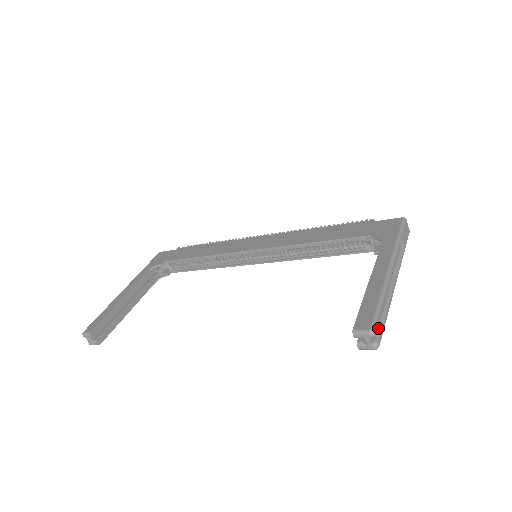
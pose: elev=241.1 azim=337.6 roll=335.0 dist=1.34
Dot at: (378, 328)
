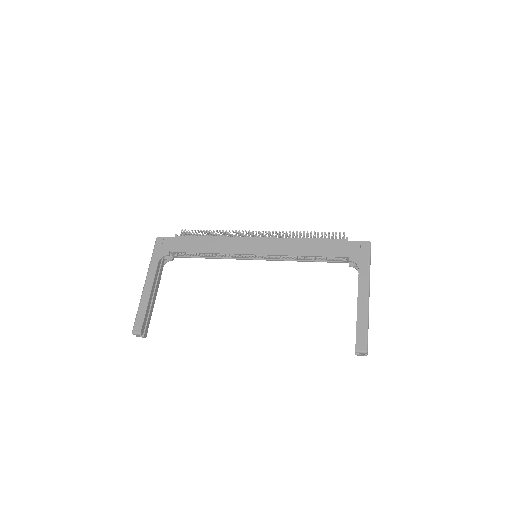
Dot at: occluded
